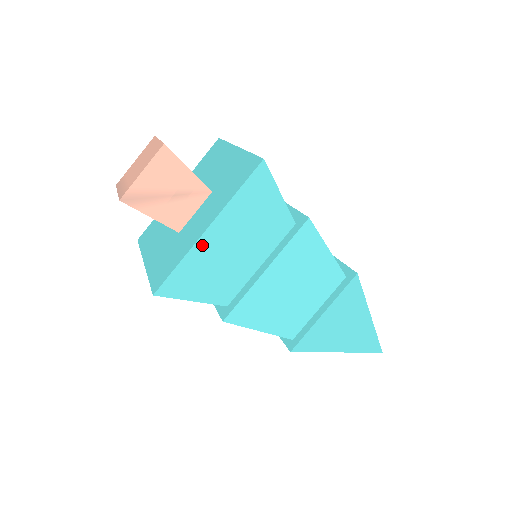
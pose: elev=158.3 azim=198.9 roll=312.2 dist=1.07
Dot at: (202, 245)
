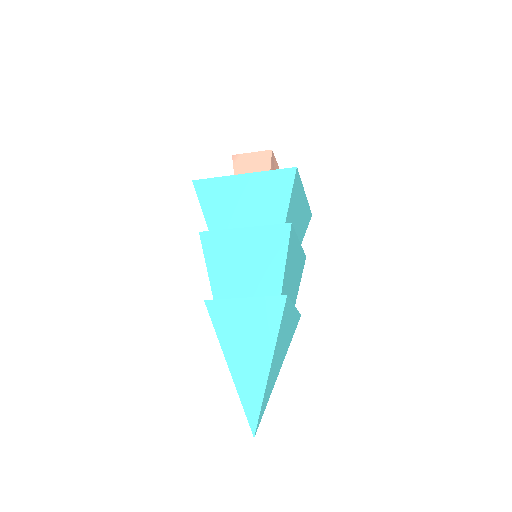
Dot at: (302, 193)
